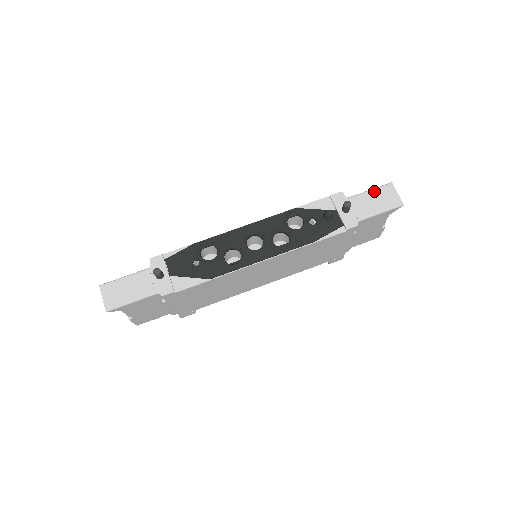
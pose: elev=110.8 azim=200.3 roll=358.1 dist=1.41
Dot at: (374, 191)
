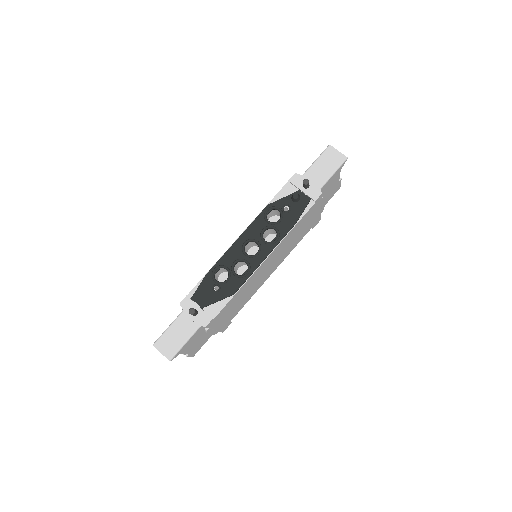
Dot at: (320, 159)
